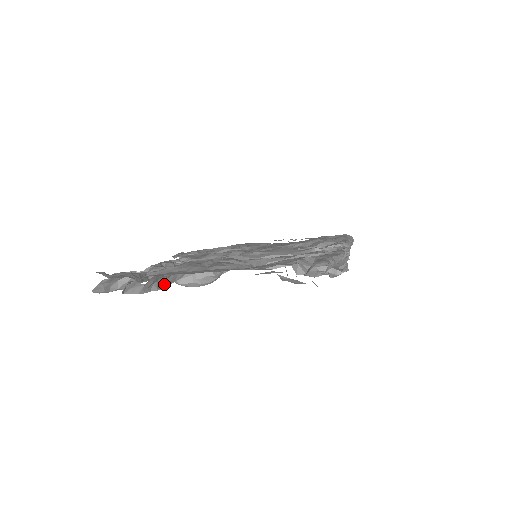
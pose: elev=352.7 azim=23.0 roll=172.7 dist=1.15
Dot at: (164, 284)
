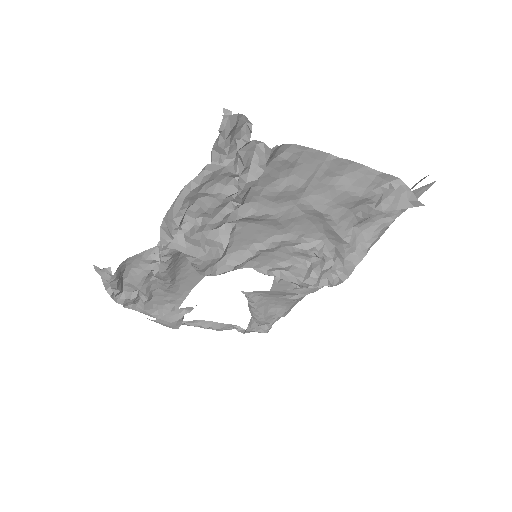
Dot at: (253, 182)
